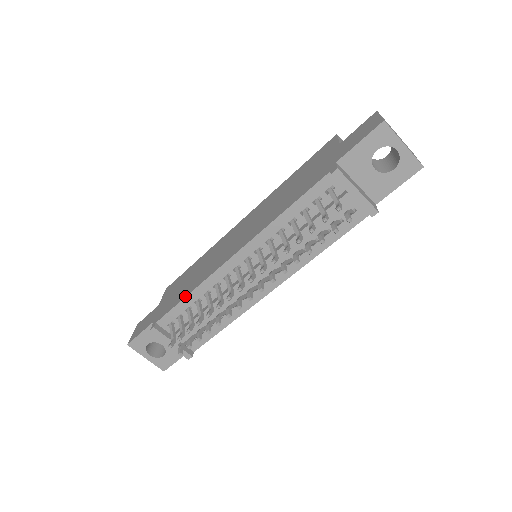
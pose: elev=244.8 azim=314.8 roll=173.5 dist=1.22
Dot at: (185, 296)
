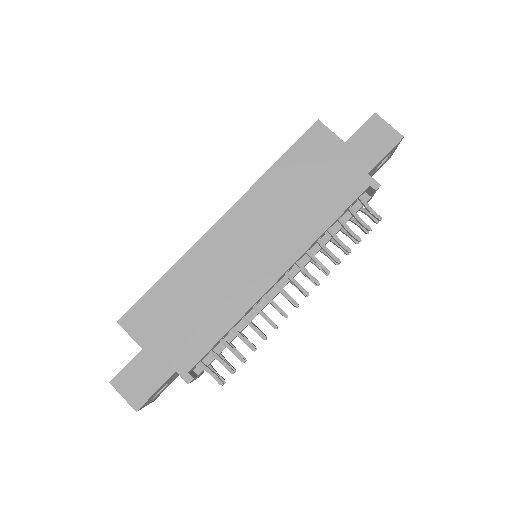
Dot at: (225, 332)
